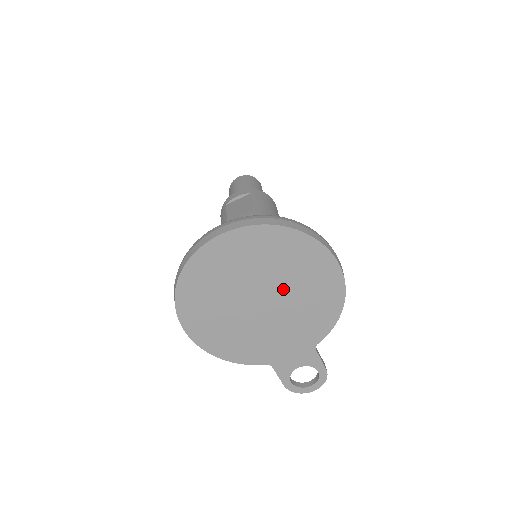
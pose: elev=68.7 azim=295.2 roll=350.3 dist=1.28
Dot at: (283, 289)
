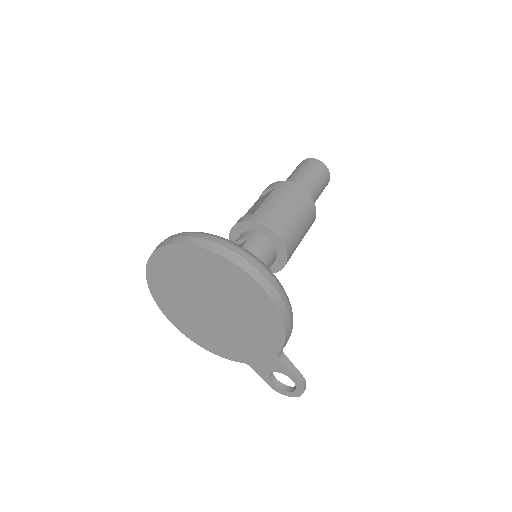
Dot at: (223, 300)
